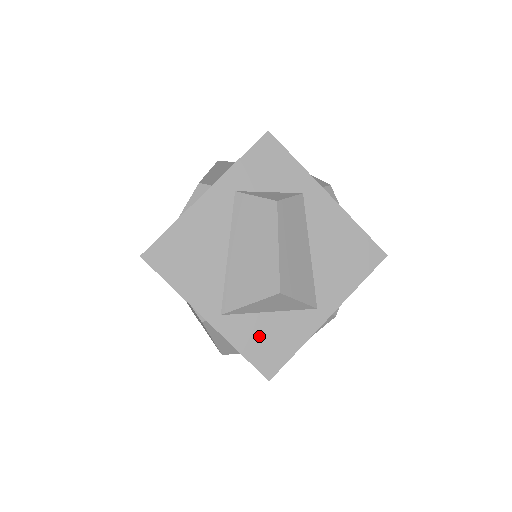
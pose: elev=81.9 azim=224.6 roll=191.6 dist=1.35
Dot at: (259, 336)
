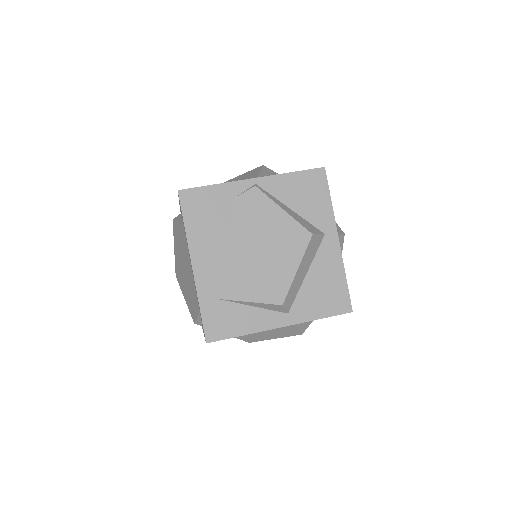
Dot at: occluded
